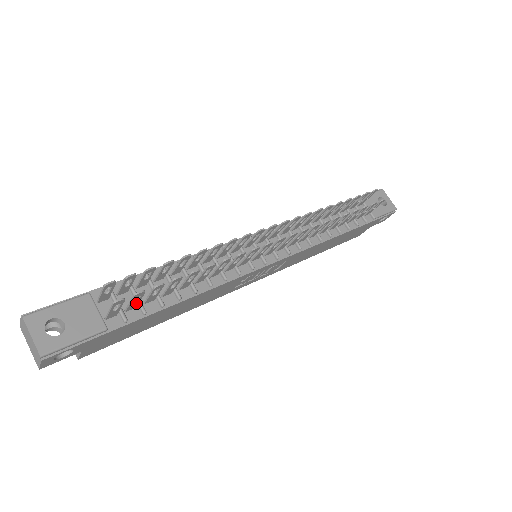
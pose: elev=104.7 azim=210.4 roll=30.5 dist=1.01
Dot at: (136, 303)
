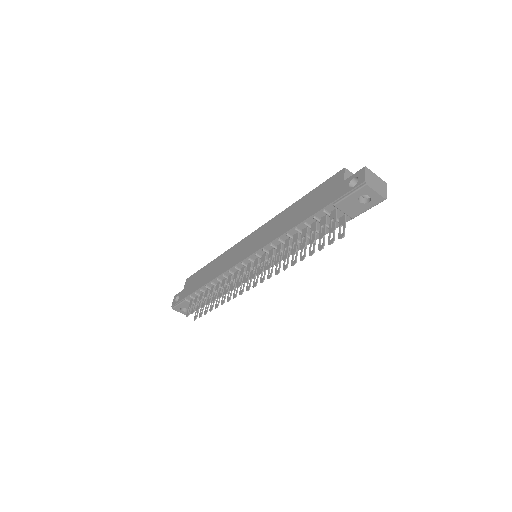
Dot at: occluded
